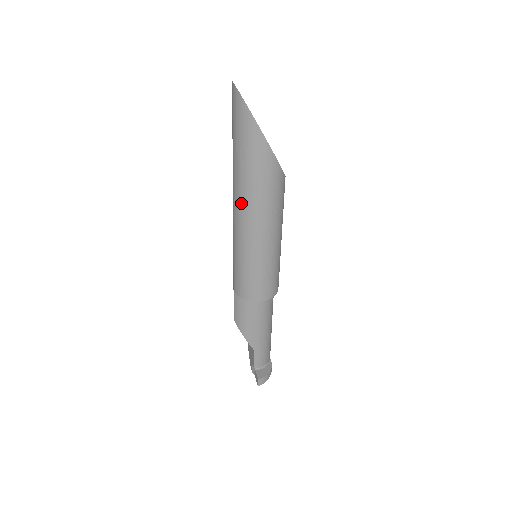
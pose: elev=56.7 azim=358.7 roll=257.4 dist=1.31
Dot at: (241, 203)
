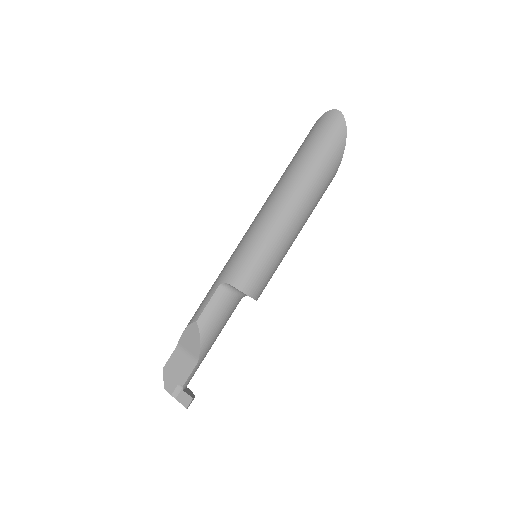
Dot at: (298, 199)
